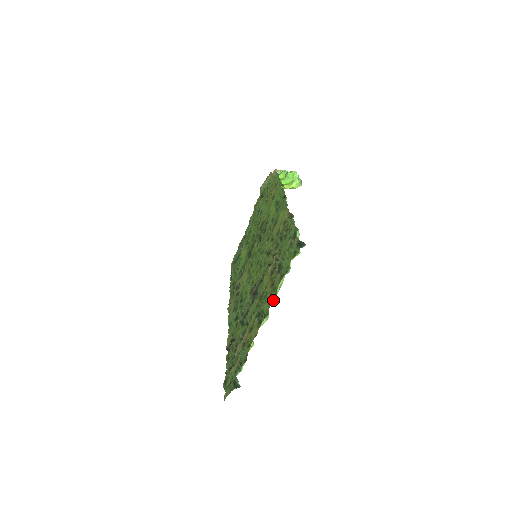
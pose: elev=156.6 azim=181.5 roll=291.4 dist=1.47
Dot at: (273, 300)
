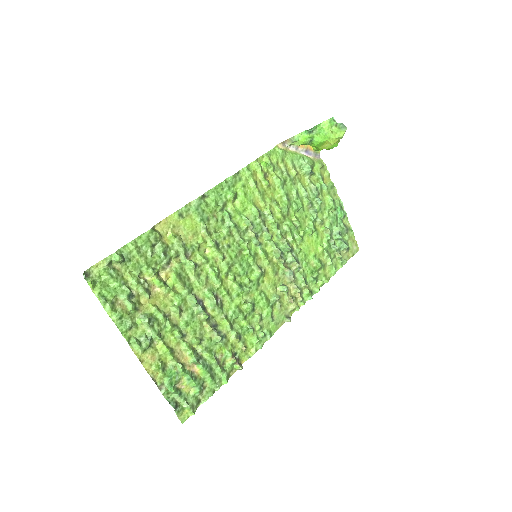
Dot at: (125, 326)
